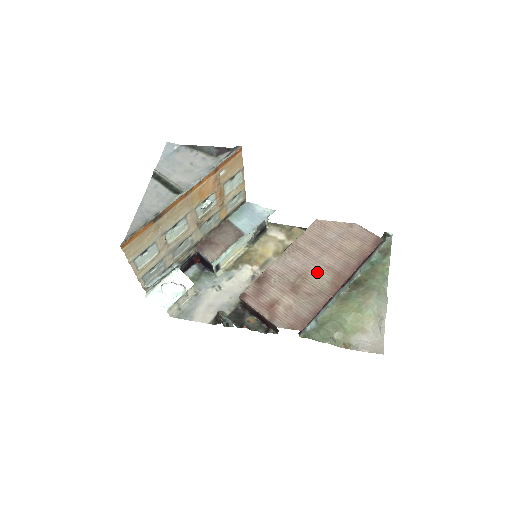
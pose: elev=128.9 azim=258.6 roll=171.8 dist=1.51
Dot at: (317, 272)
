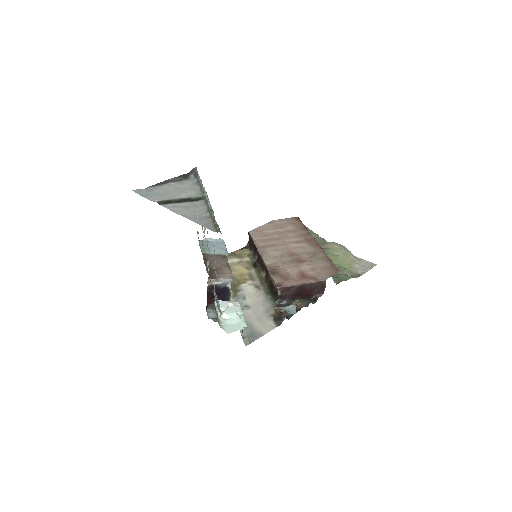
Dot at: (295, 247)
